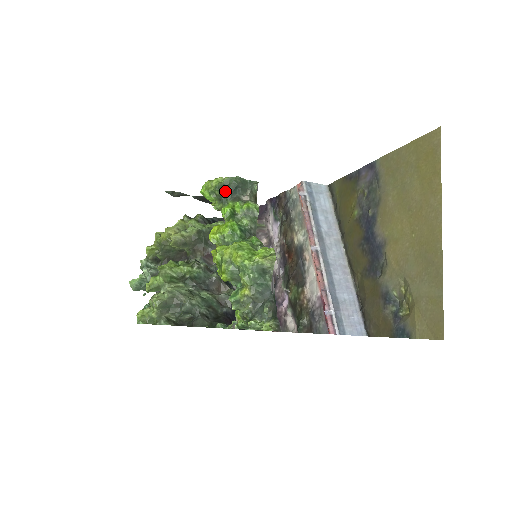
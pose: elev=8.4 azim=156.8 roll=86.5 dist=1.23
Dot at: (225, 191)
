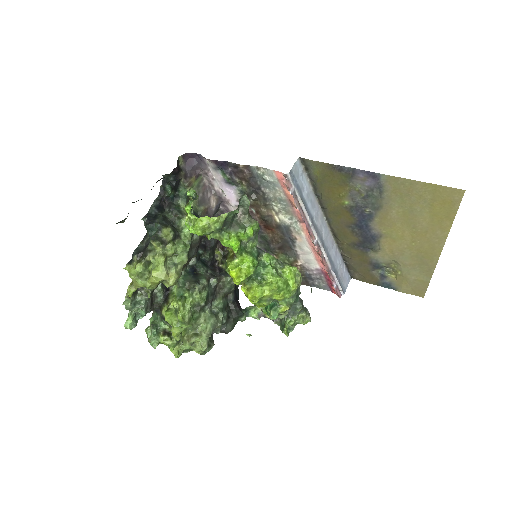
Dot at: (224, 225)
